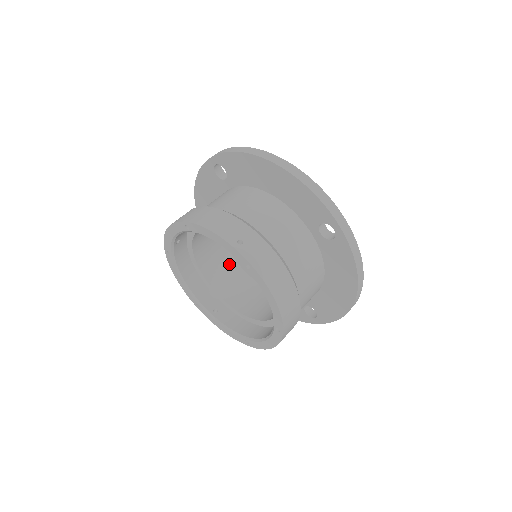
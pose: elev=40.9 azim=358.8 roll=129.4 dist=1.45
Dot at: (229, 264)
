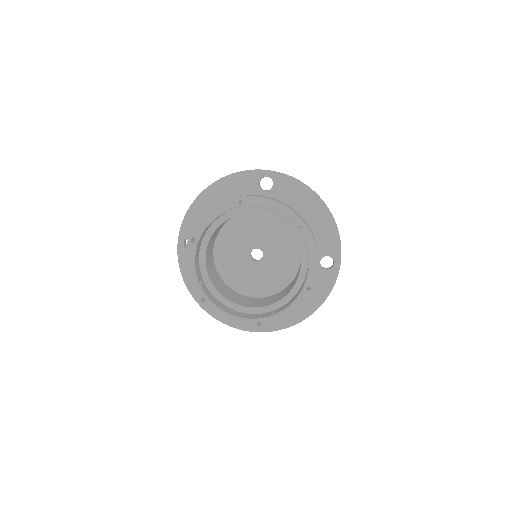
Dot at: (253, 300)
